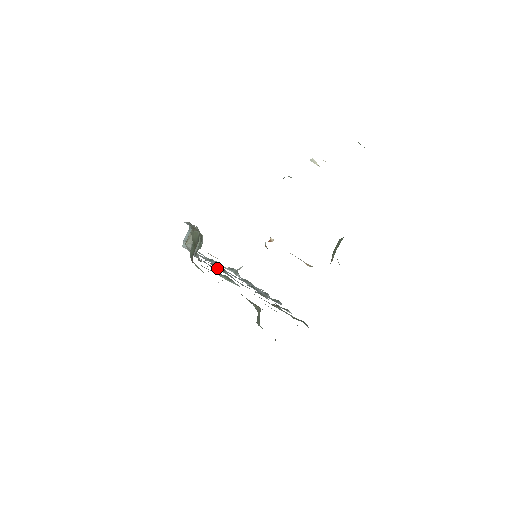
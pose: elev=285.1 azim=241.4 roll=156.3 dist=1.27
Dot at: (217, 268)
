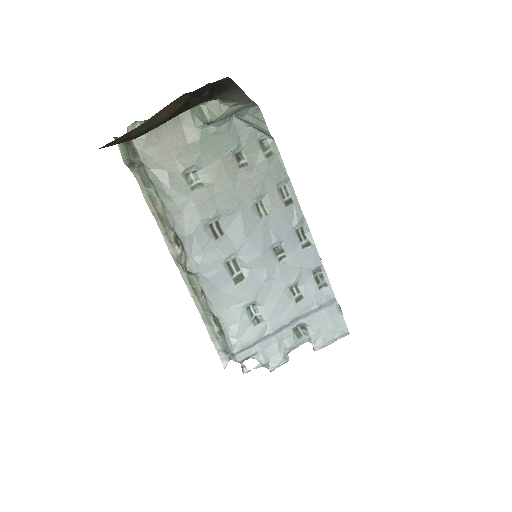
Dot at: (215, 236)
